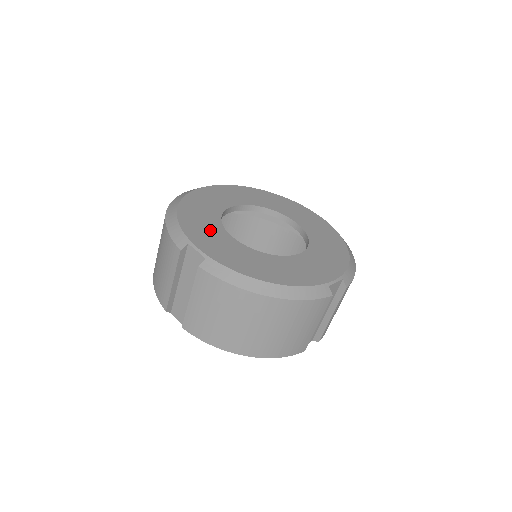
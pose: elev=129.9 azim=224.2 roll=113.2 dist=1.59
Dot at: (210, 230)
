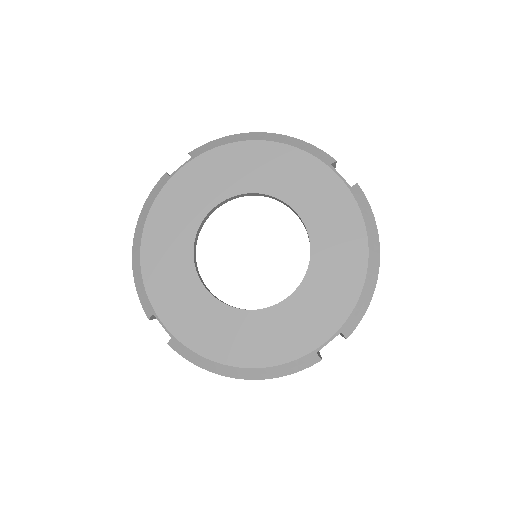
Dot at: (178, 281)
